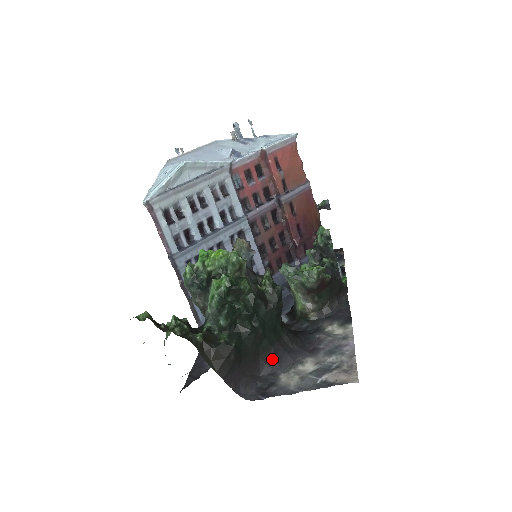
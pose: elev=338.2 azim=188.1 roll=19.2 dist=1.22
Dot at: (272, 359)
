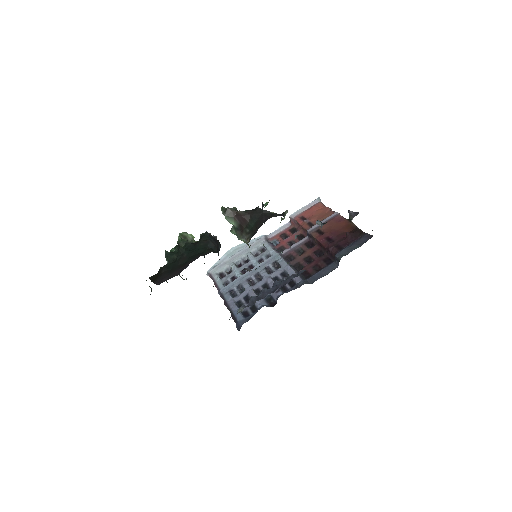
Dot at: occluded
